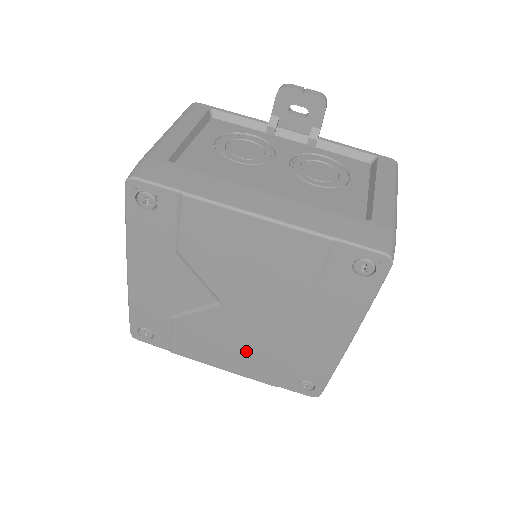
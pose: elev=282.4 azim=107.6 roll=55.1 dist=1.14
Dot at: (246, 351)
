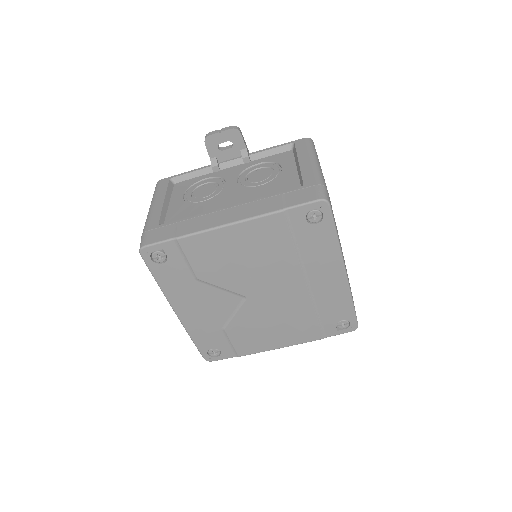
Dot at: (286, 323)
